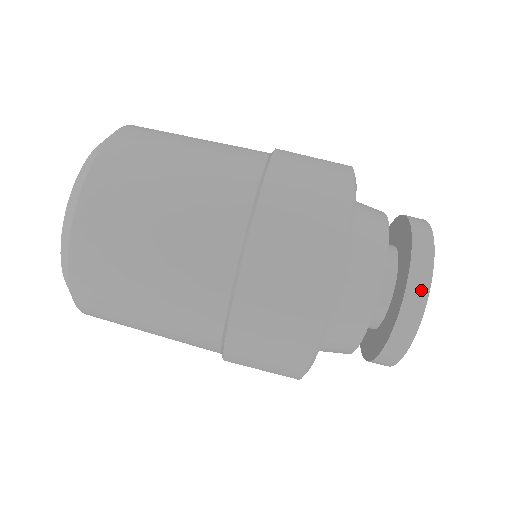
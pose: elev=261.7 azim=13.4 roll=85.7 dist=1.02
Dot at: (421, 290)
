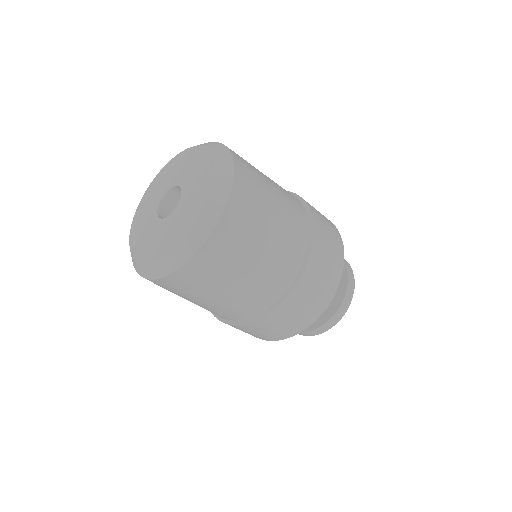
Dot at: (337, 320)
